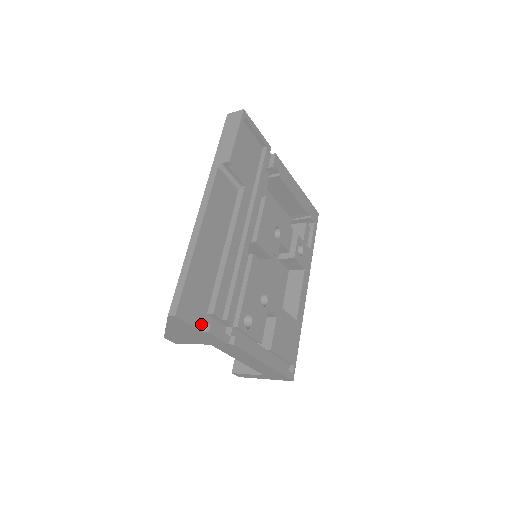
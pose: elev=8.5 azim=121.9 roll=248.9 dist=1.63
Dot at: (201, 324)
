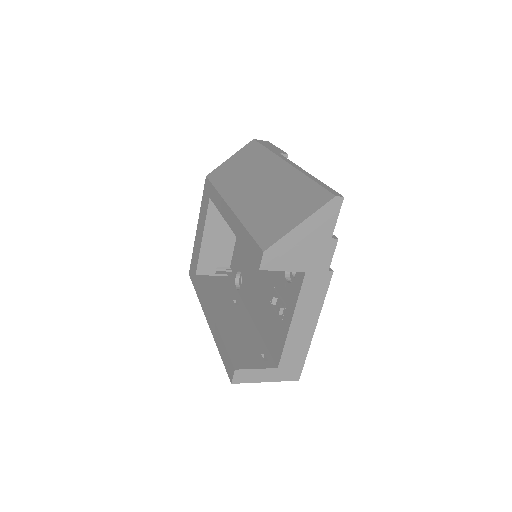
Dot at: occluded
